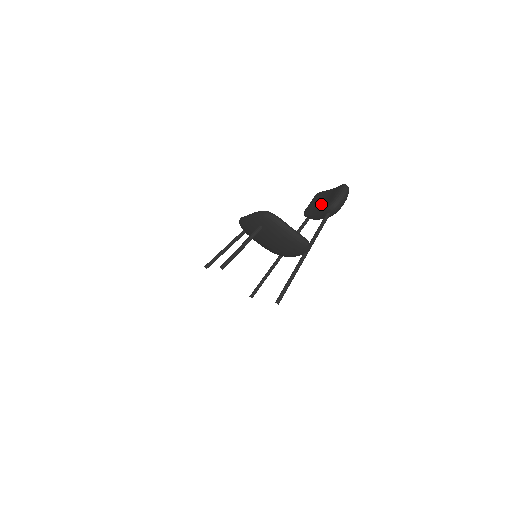
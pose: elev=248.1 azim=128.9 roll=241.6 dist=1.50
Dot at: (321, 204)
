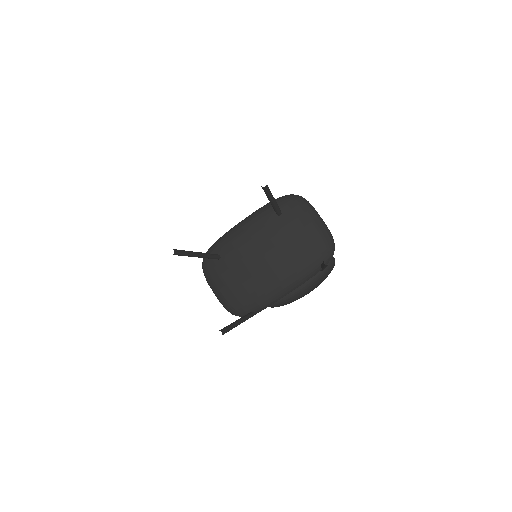
Dot at: occluded
